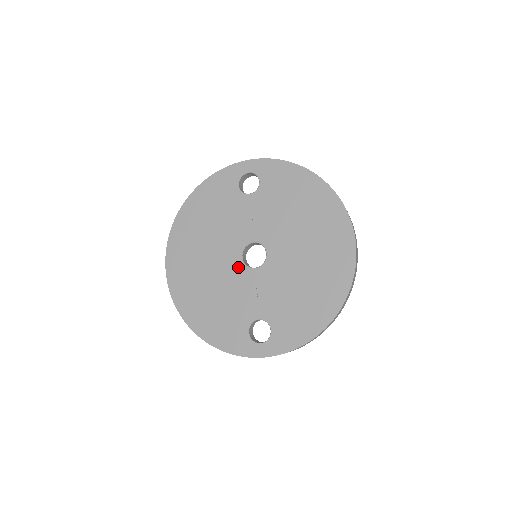
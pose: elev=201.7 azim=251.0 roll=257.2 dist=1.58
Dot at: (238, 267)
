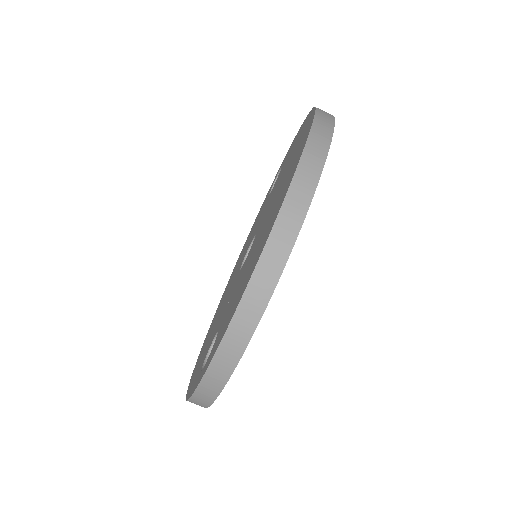
Dot at: (236, 277)
